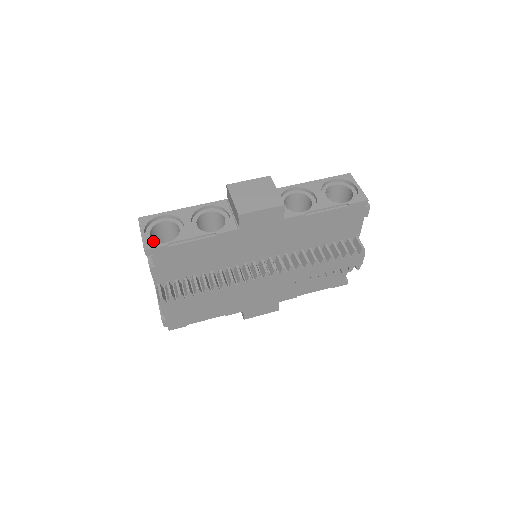
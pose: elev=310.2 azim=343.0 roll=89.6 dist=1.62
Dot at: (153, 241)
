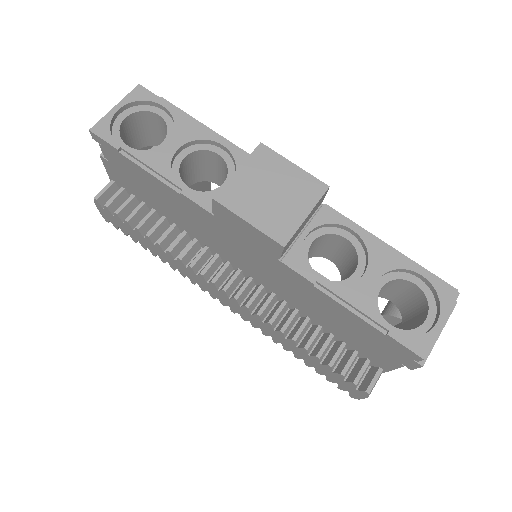
Dot at: (117, 128)
